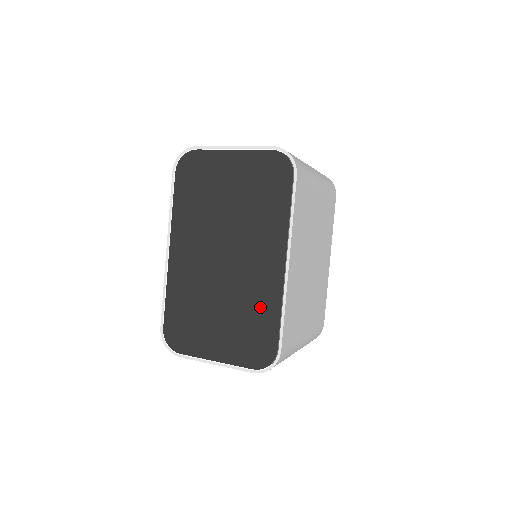
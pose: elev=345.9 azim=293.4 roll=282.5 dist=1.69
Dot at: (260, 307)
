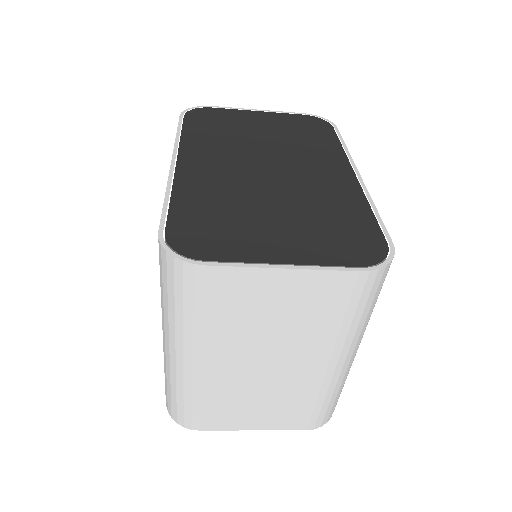
Dot at: (339, 205)
